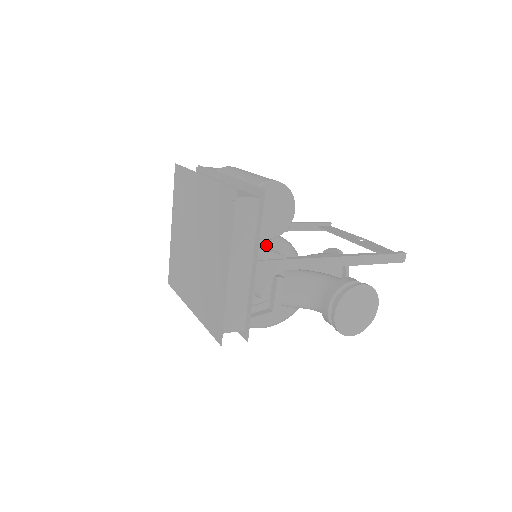
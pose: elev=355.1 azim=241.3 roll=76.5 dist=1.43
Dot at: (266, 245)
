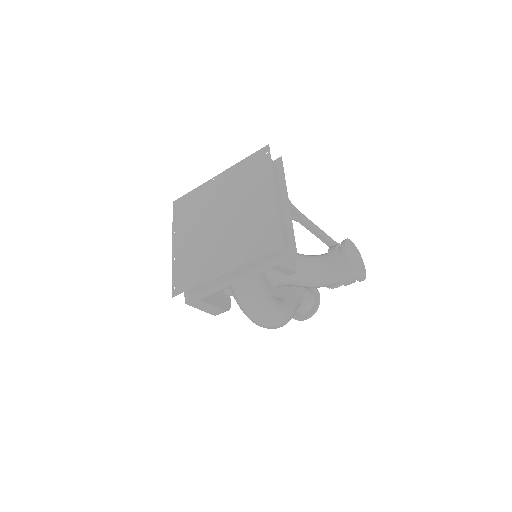
Dot at: occluded
